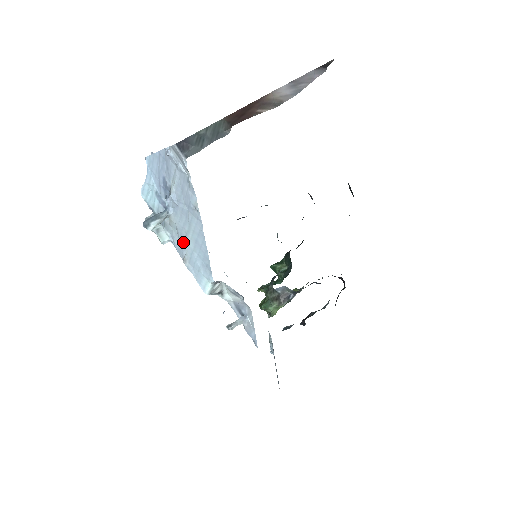
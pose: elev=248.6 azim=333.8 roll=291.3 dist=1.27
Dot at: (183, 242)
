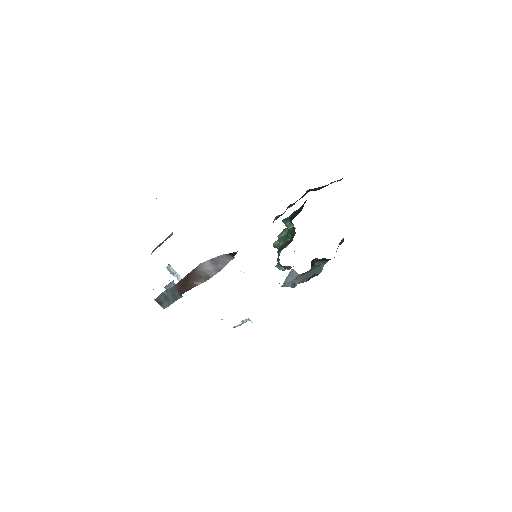
Dot at: occluded
